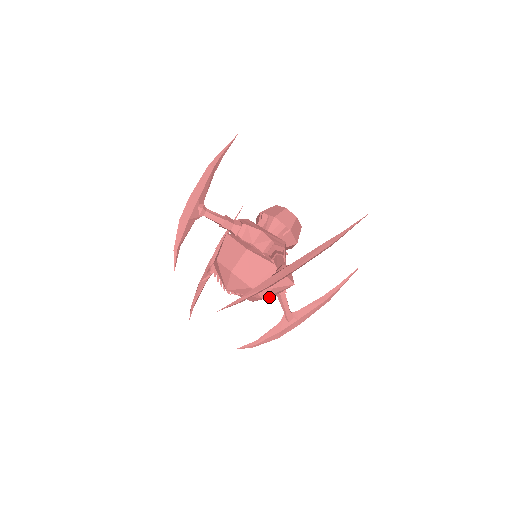
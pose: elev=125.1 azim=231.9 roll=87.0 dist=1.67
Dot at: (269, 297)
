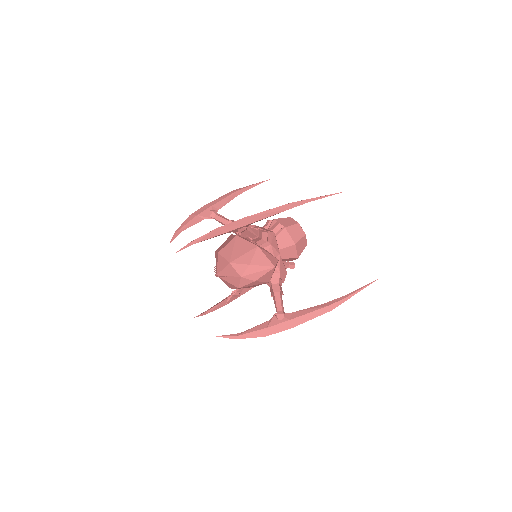
Dot at: (250, 279)
